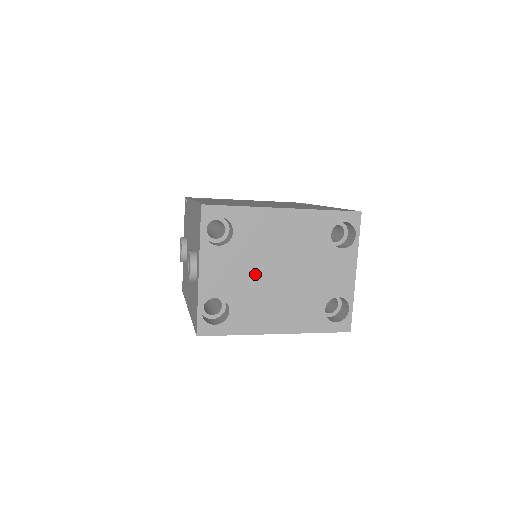
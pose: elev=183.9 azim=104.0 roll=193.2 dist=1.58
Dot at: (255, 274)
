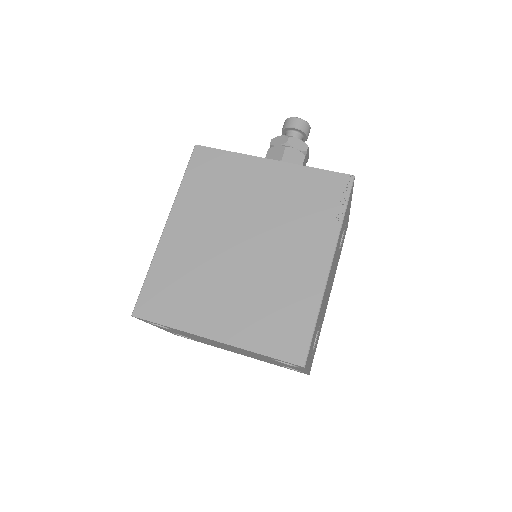
Dot at: (205, 341)
